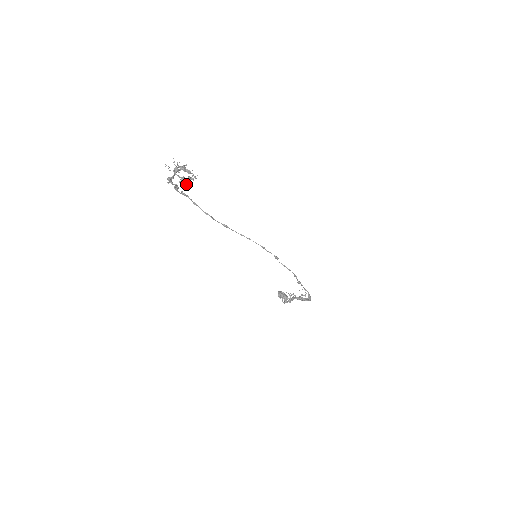
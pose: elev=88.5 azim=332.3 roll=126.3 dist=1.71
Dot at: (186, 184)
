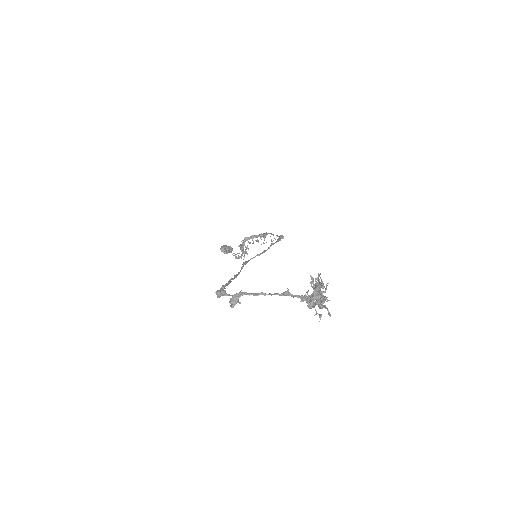
Dot at: (325, 305)
